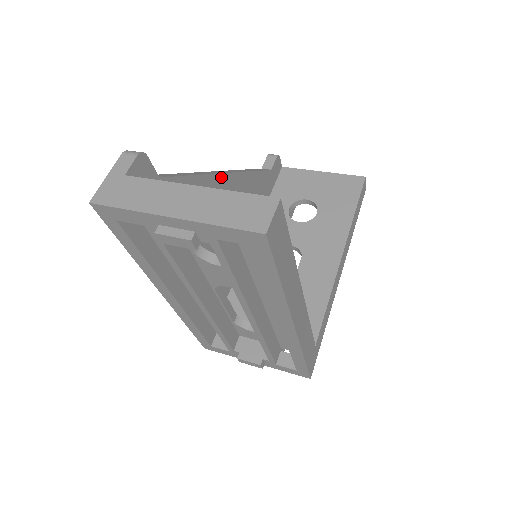
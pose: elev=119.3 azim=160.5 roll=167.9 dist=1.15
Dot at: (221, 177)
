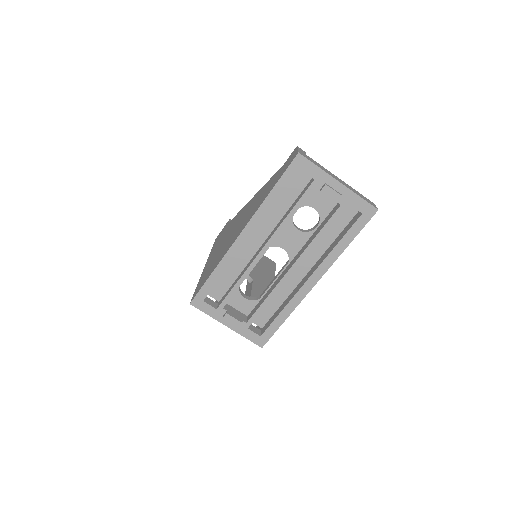
Dot at: occluded
